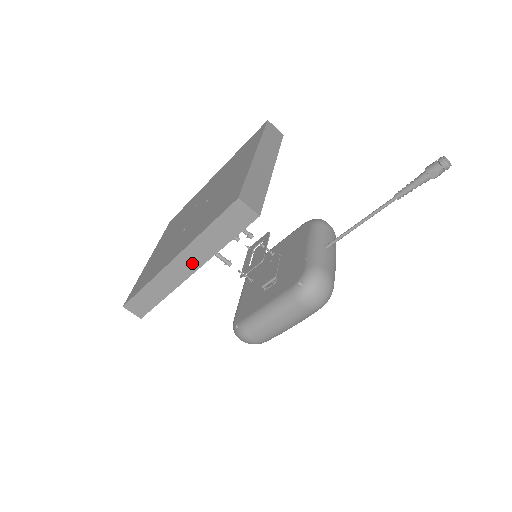
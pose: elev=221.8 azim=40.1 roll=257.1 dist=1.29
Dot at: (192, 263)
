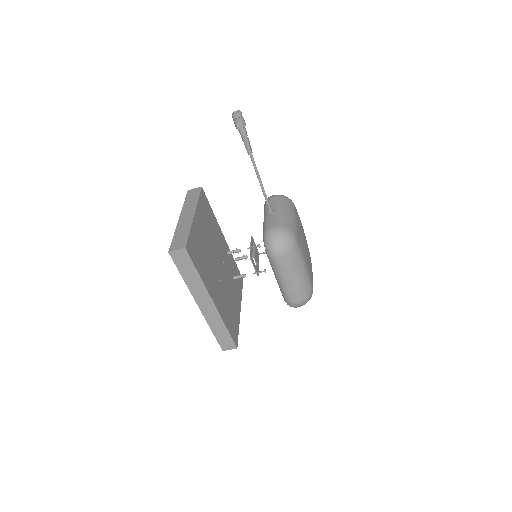
Dot at: (205, 298)
